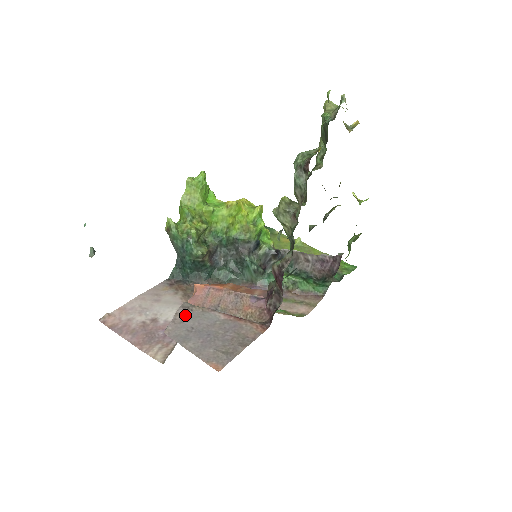
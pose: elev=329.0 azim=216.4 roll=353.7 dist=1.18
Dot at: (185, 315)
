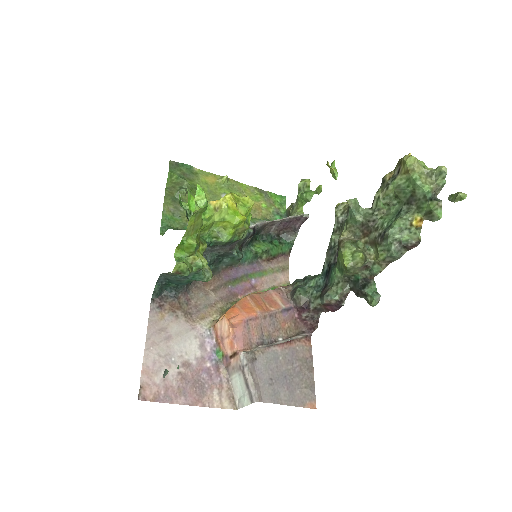
Dot at: (255, 368)
